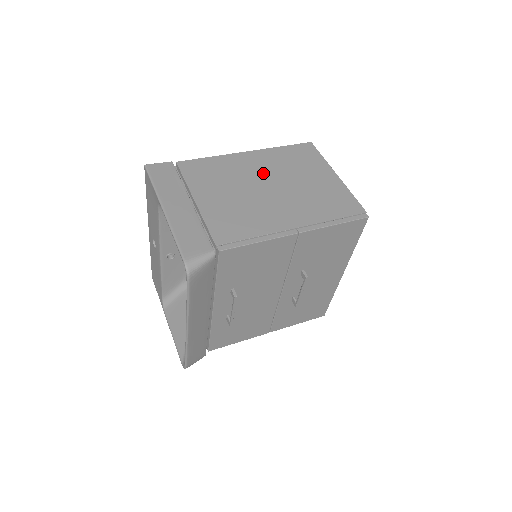
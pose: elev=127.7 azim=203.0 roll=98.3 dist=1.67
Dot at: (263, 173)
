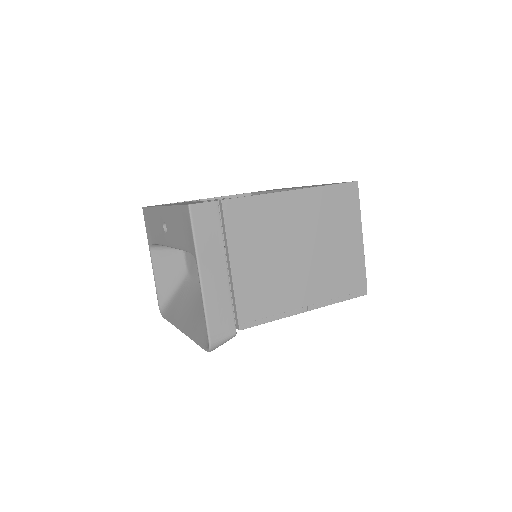
Dot at: (300, 228)
